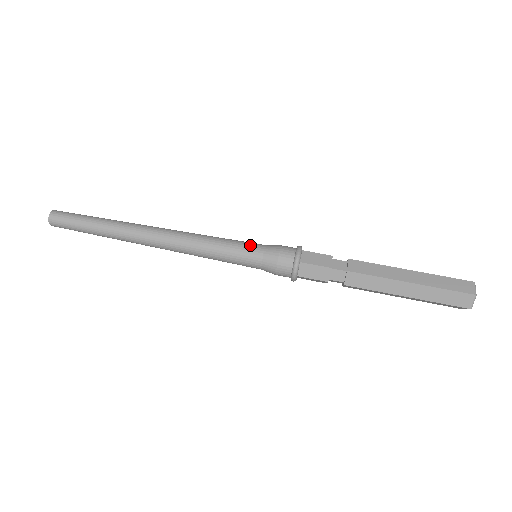
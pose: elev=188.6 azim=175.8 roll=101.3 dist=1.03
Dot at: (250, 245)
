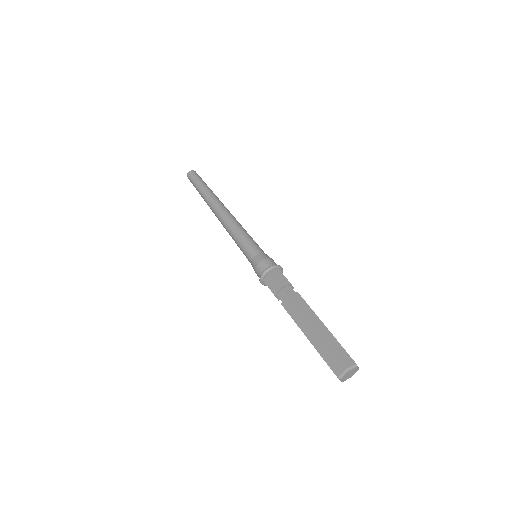
Dot at: occluded
